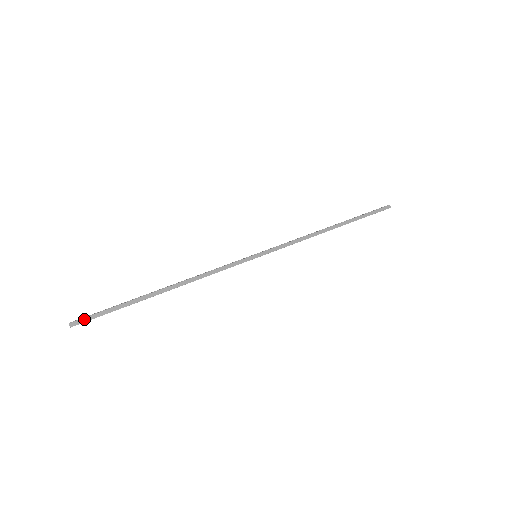
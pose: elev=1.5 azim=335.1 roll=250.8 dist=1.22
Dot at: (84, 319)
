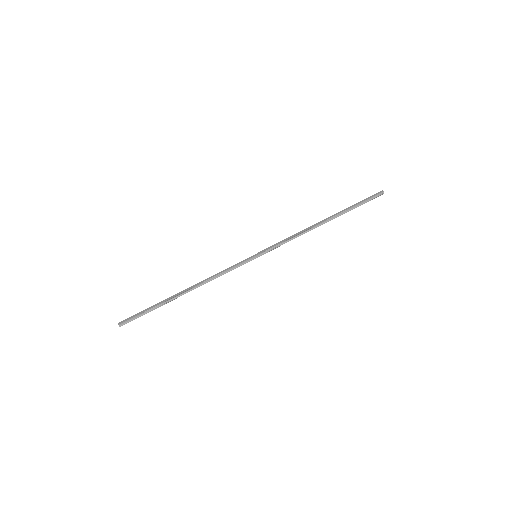
Dot at: (128, 319)
